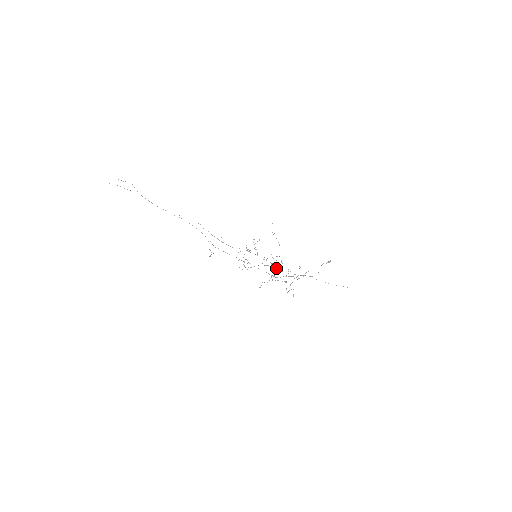
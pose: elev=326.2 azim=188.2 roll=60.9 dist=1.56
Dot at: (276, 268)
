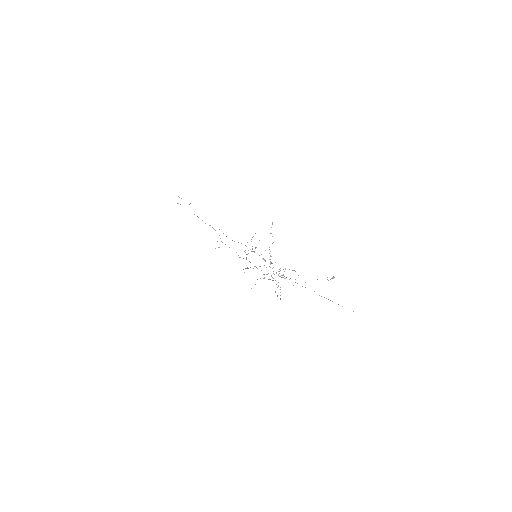
Dot at: occluded
